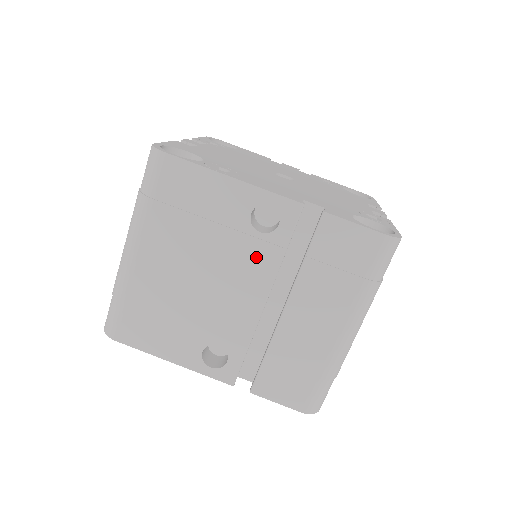
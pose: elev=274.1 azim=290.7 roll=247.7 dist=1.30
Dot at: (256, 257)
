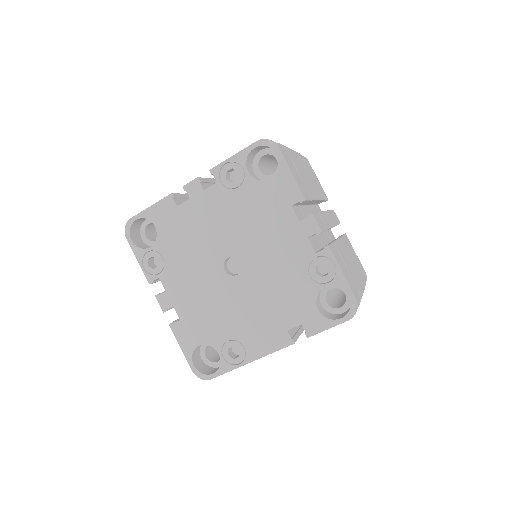
Dot at: occluded
